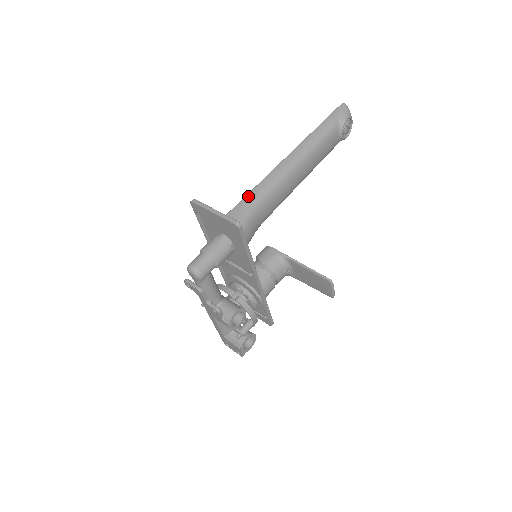
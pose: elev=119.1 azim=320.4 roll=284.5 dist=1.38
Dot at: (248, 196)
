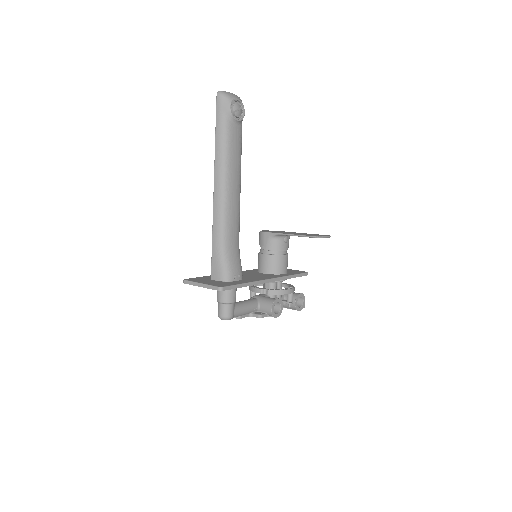
Dot at: (213, 243)
